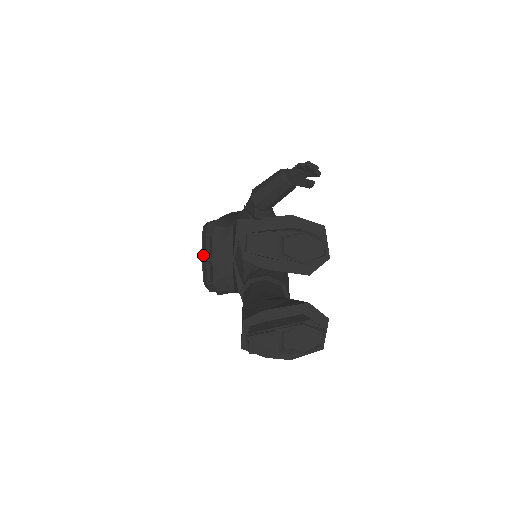
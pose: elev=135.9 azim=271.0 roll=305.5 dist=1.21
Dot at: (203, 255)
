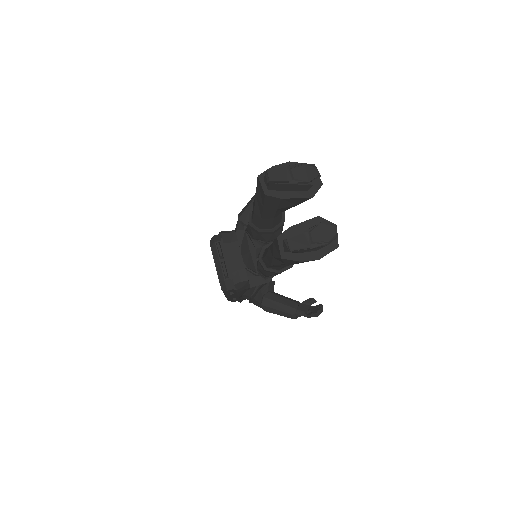
Dot at: (215, 261)
